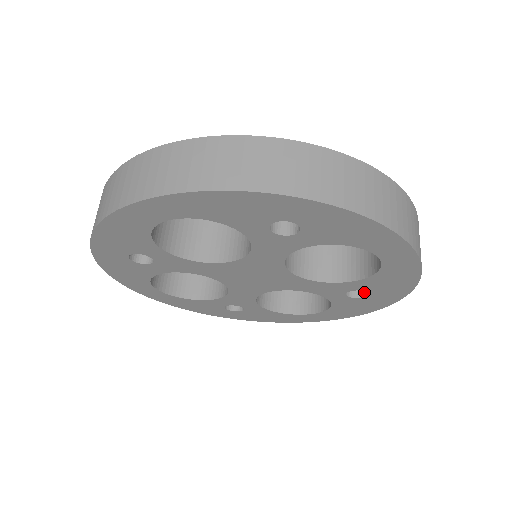
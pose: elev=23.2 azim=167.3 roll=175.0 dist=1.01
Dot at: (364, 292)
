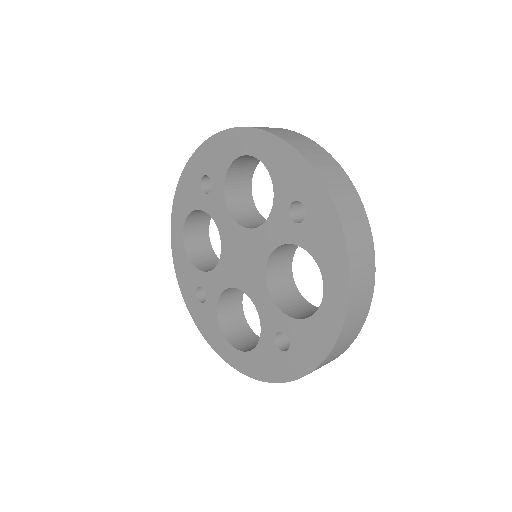
Dot at: (286, 349)
